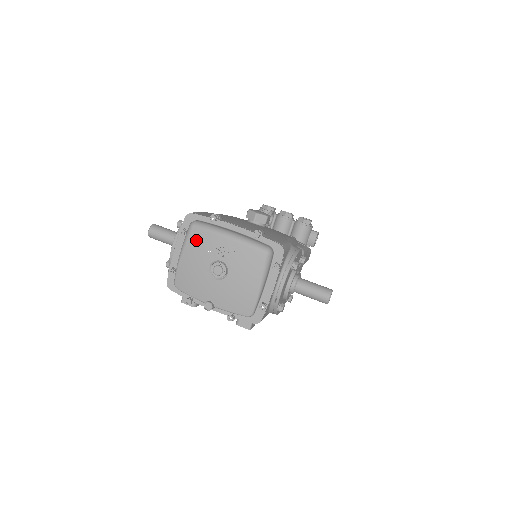
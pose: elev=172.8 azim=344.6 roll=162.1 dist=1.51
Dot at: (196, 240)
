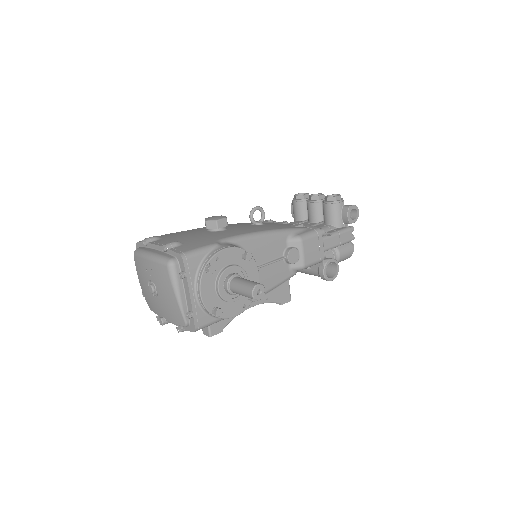
Dot at: (137, 265)
